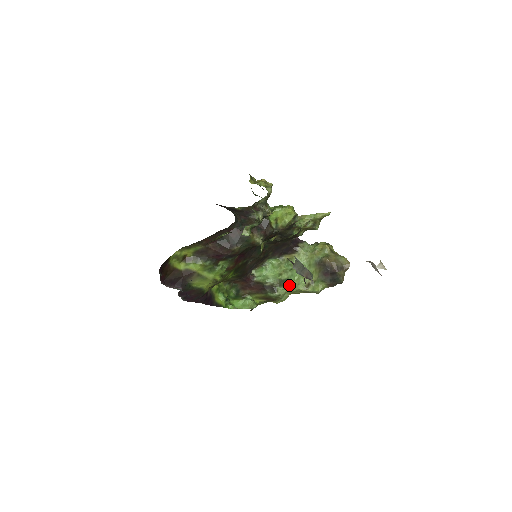
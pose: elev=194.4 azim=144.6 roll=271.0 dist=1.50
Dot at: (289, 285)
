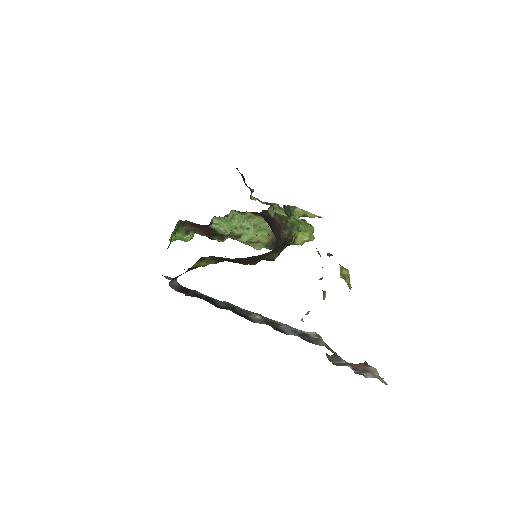
Dot at: (238, 239)
